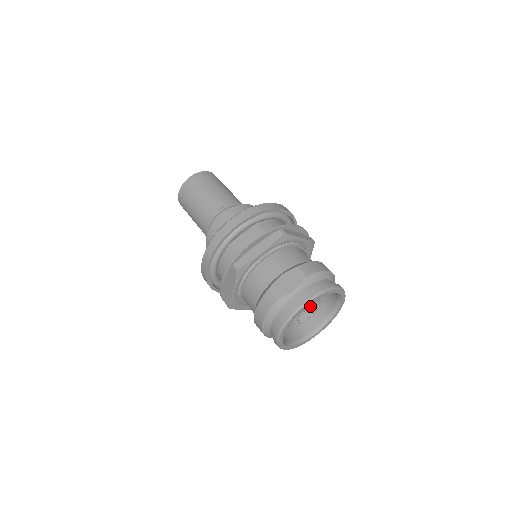
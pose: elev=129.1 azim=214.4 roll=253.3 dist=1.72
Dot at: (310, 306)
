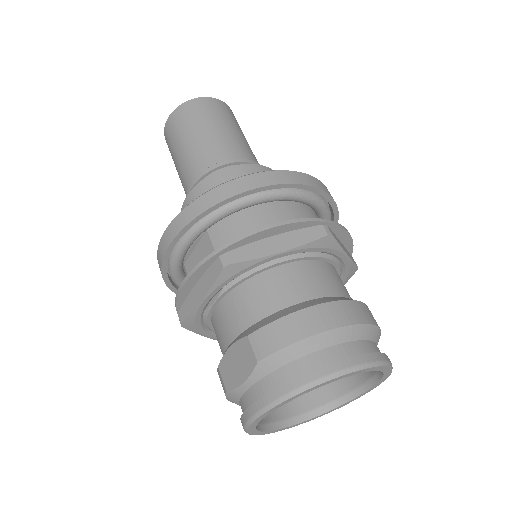
Dot at: occluded
